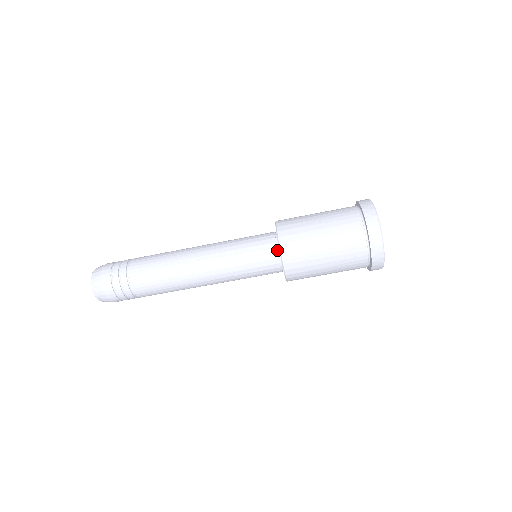
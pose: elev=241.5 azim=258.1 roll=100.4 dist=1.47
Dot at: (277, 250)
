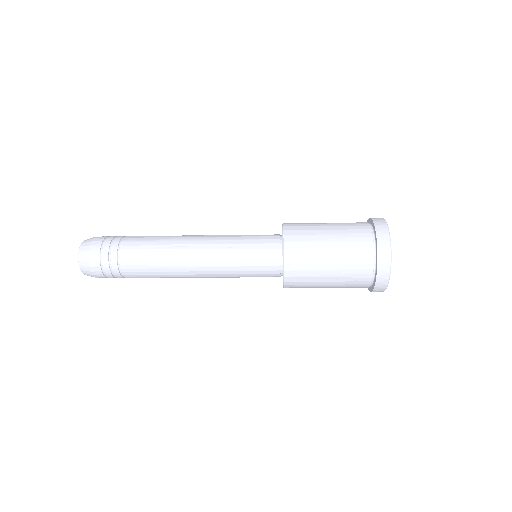
Dot at: occluded
